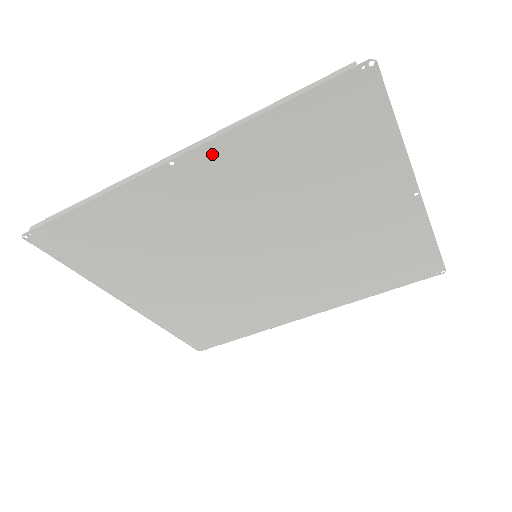
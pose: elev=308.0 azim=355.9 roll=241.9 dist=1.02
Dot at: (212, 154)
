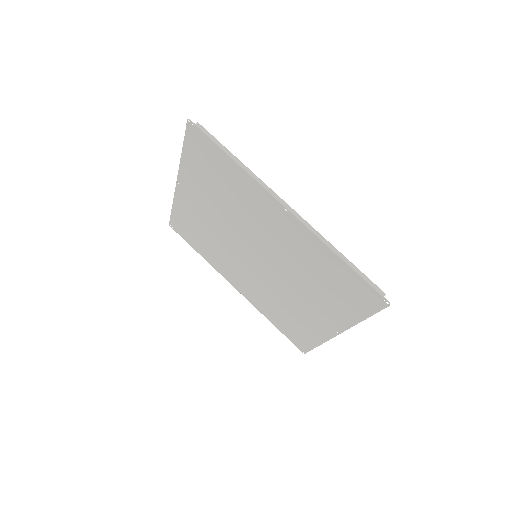
Dot at: (303, 231)
